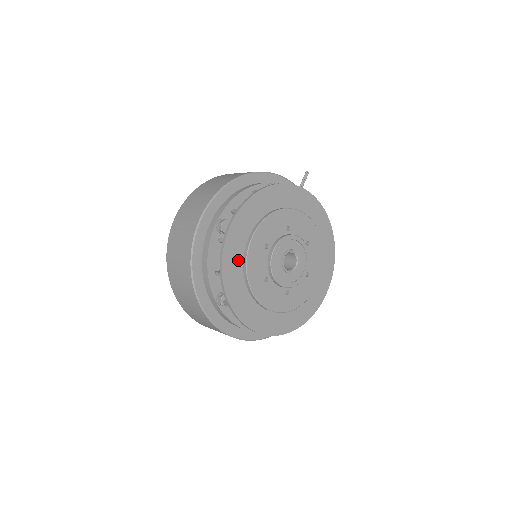
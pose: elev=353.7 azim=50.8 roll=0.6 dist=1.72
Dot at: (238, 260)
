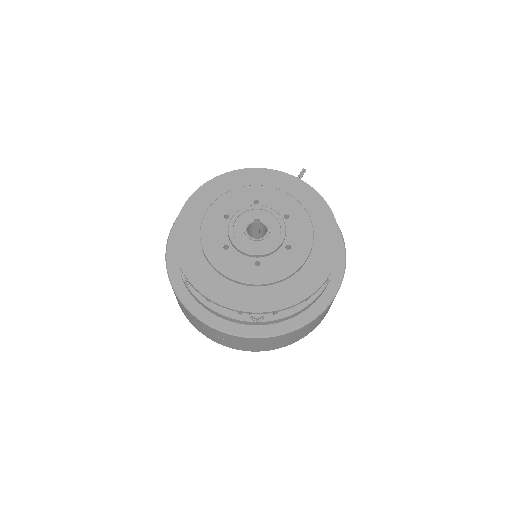
Dot at: (194, 230)
